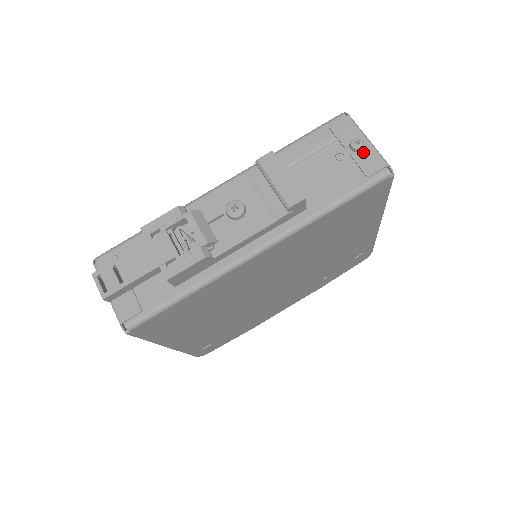
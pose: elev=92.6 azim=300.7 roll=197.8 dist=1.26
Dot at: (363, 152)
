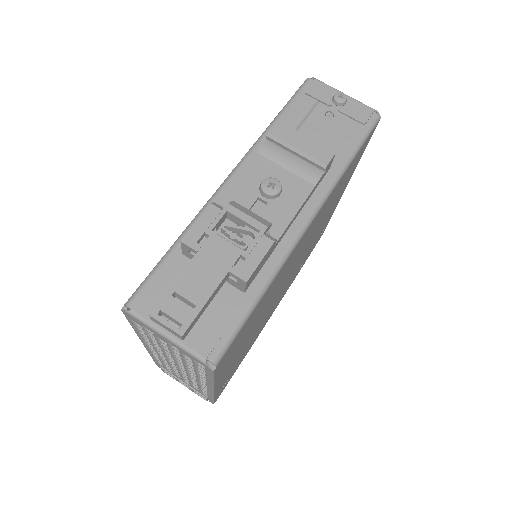
Dot at: (348, 105)
